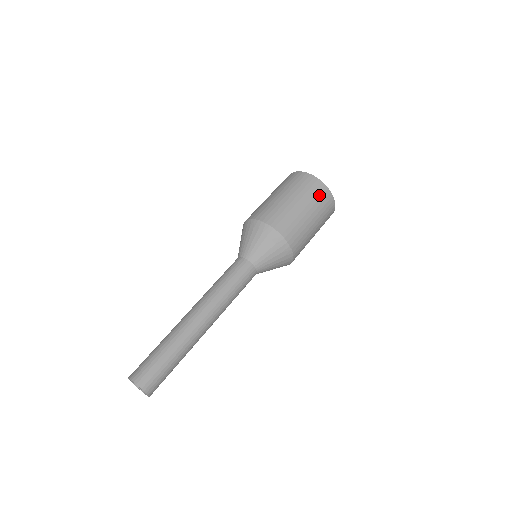
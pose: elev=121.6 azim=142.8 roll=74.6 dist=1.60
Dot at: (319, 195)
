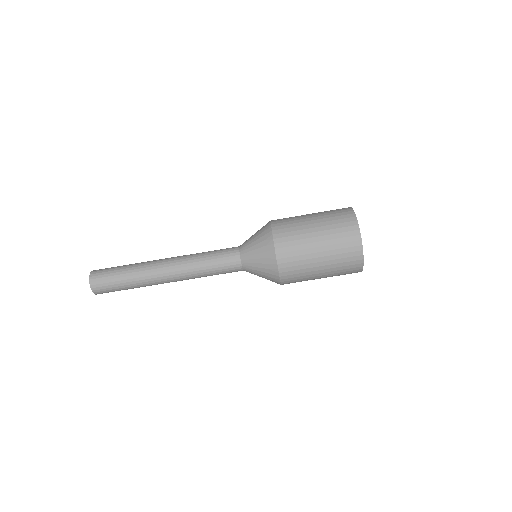
Dot at: (348, 272)
